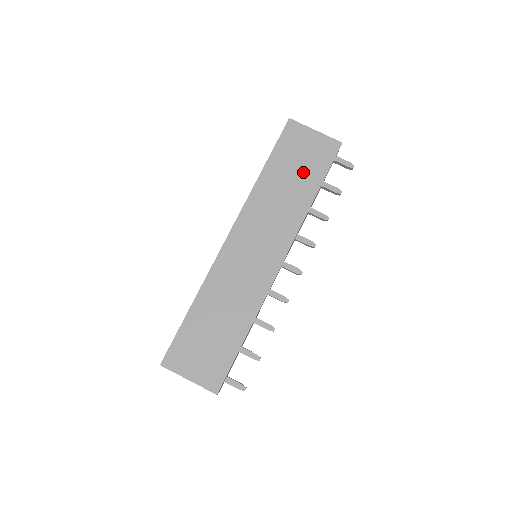
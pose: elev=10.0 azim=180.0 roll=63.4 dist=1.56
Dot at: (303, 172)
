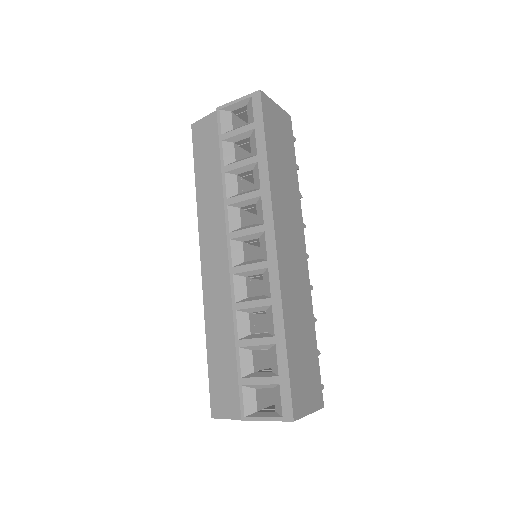
Dot at: (285, 153)
